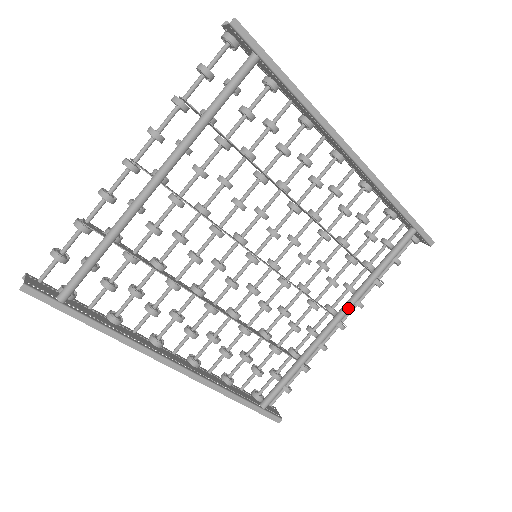
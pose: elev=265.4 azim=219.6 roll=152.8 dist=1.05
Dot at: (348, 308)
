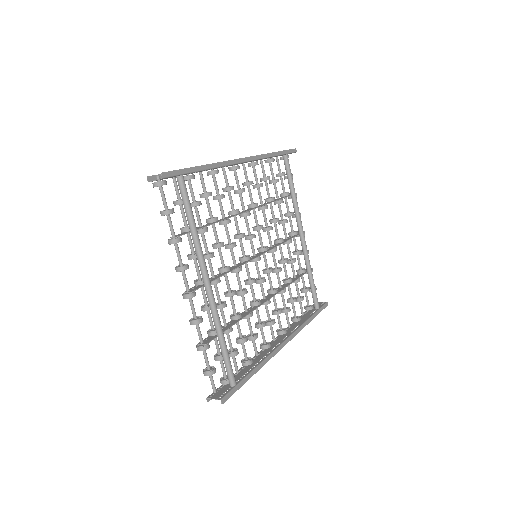
Dot at: (301, 224)
